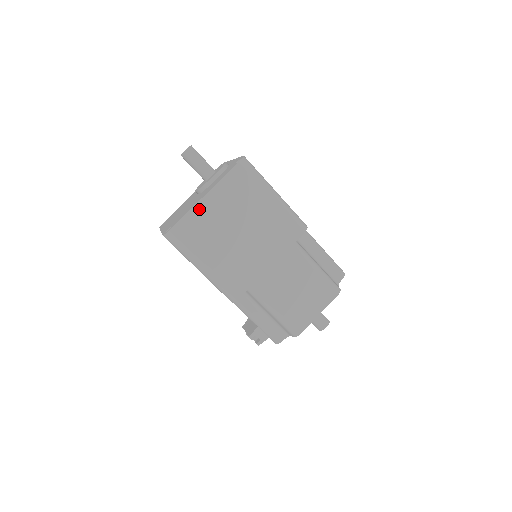
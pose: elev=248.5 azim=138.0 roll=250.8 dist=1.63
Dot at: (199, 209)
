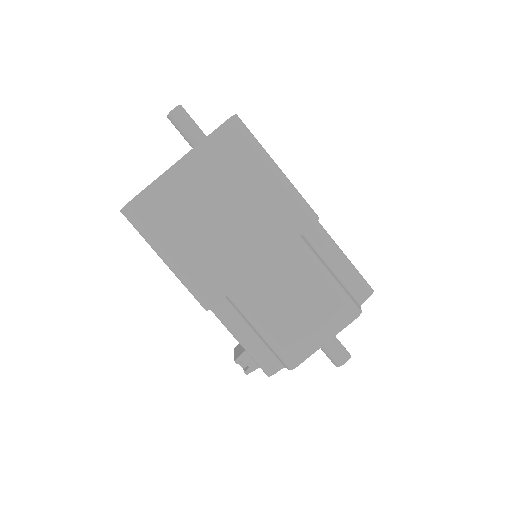
Dot at: (168, 180)
